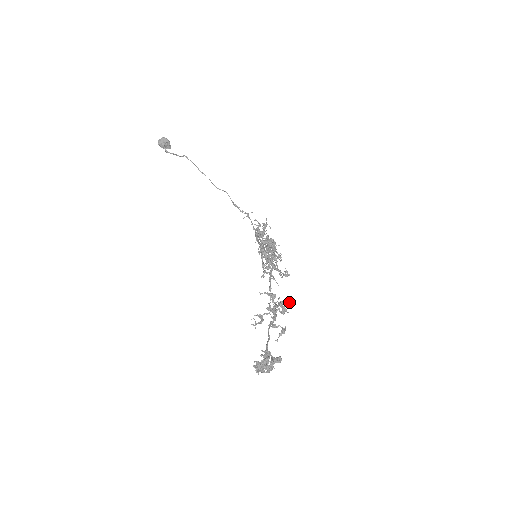
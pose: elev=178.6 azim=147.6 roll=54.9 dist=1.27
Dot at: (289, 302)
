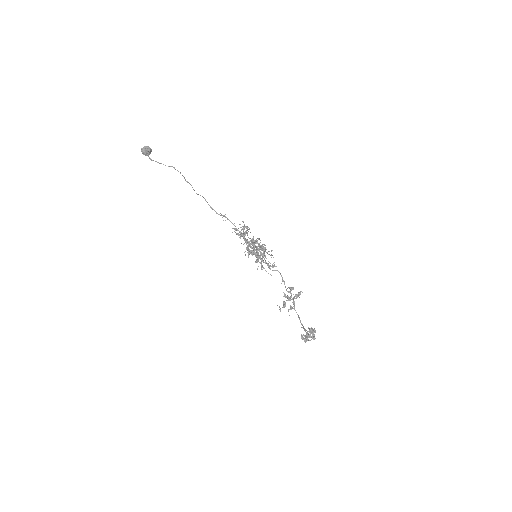
Dot at: (301, 291)
